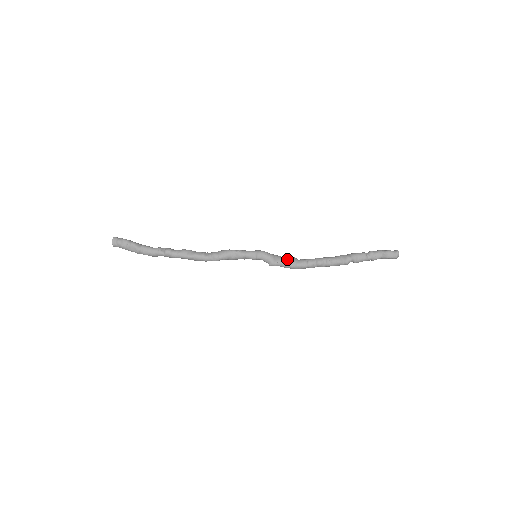
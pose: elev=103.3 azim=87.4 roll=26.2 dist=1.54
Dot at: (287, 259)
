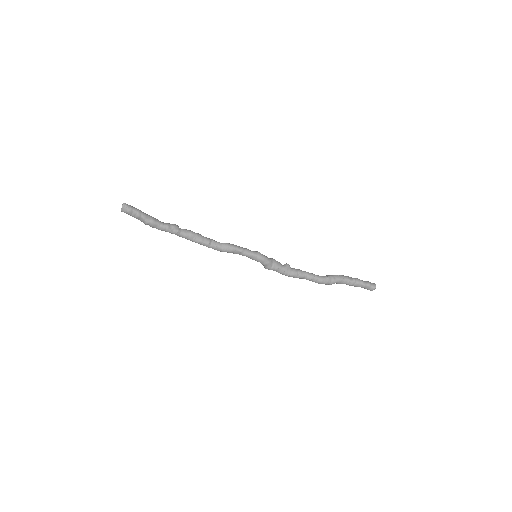
Dot at: (282, 268)
